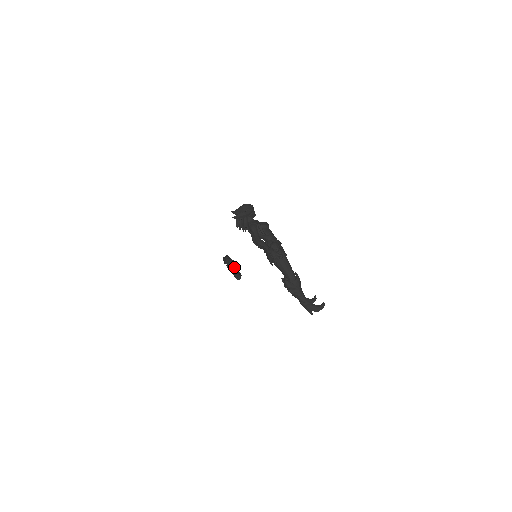
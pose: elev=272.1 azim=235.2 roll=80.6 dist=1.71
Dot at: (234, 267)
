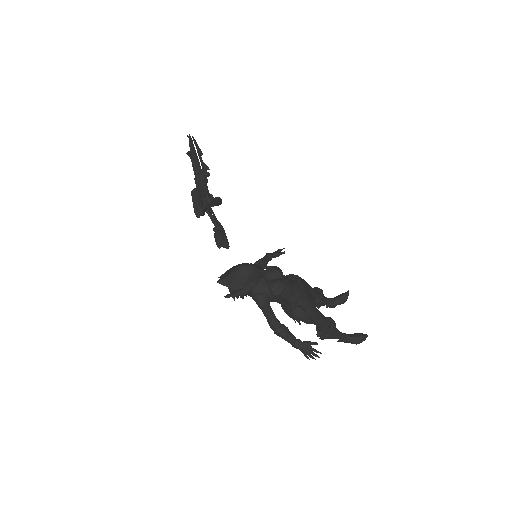
Dot at: occluded
